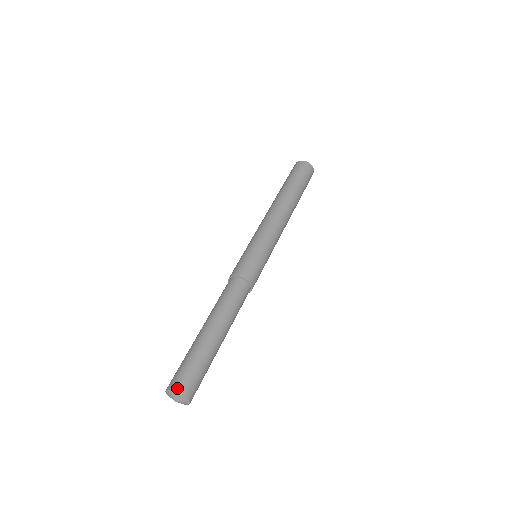
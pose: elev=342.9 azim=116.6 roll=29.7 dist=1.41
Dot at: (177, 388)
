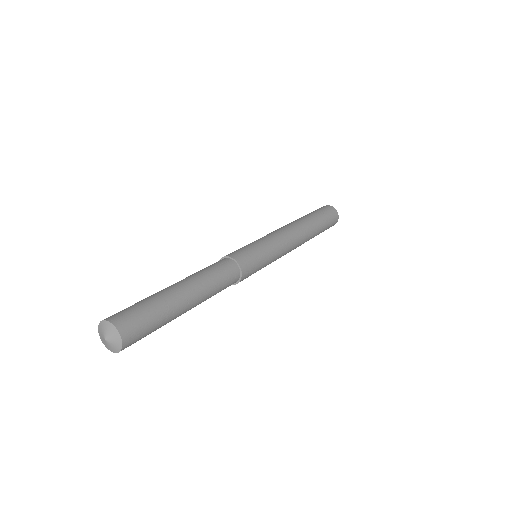
Dot at: (118, 323)
